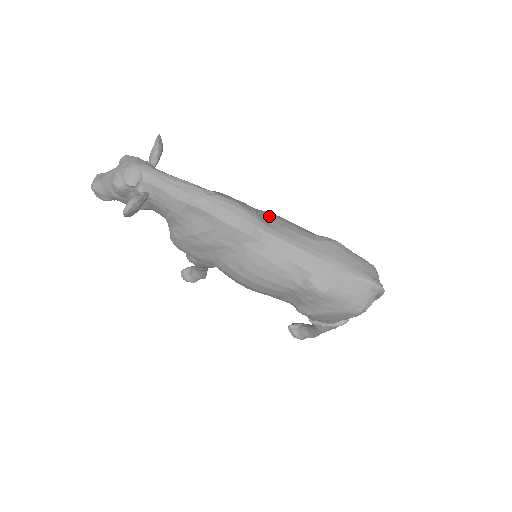
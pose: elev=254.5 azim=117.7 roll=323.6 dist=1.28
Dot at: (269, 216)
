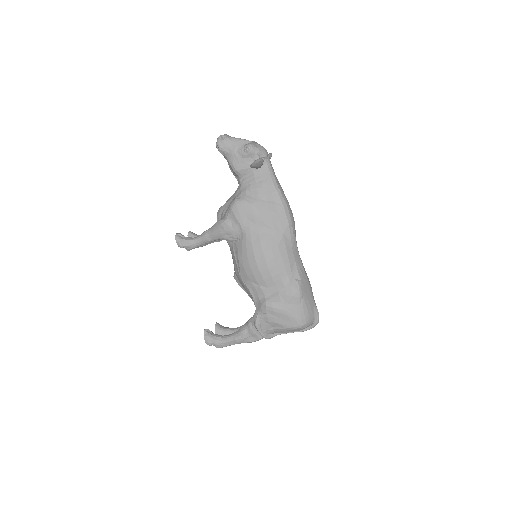
Dot at: occluded
